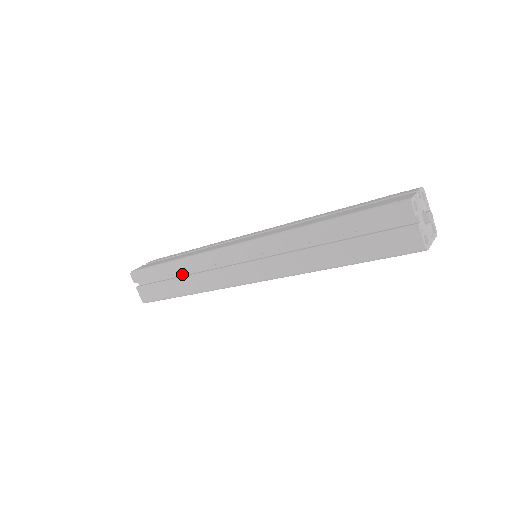
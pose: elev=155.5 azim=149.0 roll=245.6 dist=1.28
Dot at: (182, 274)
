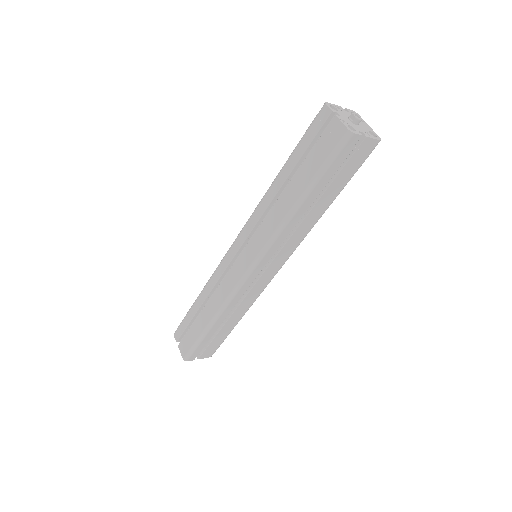
Dot at: occluded
